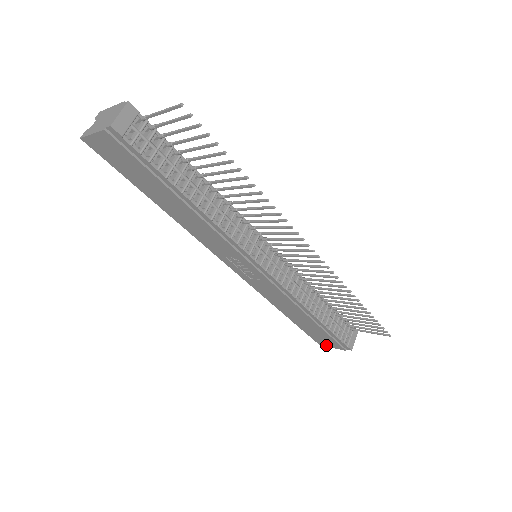
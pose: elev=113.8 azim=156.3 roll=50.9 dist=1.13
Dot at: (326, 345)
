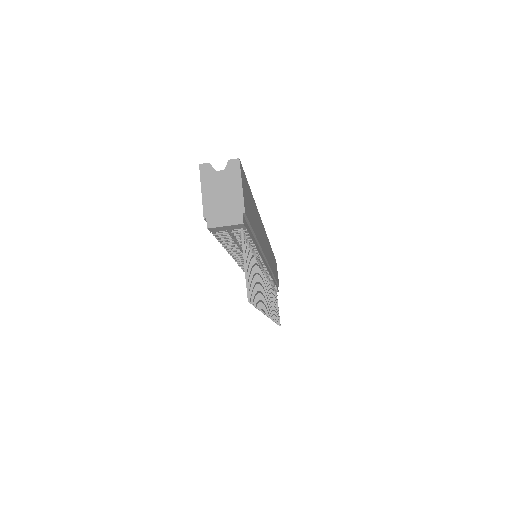
Dot at: occluded
